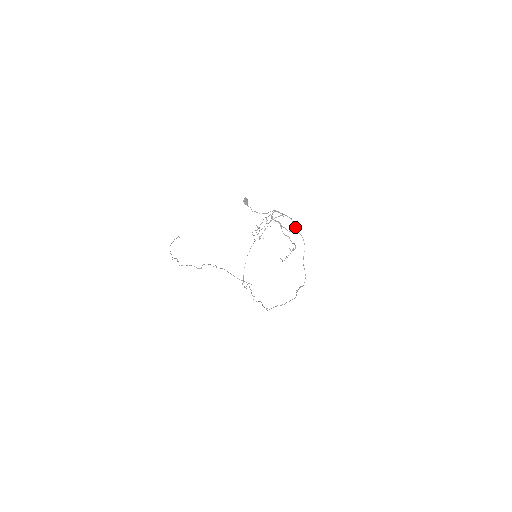
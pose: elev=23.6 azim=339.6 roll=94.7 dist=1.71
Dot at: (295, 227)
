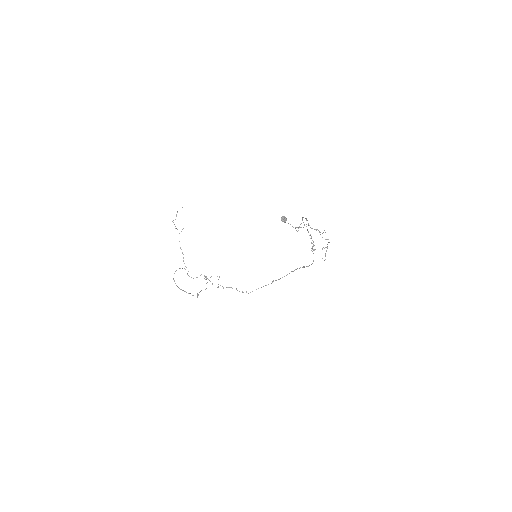
Dot at: occluded
